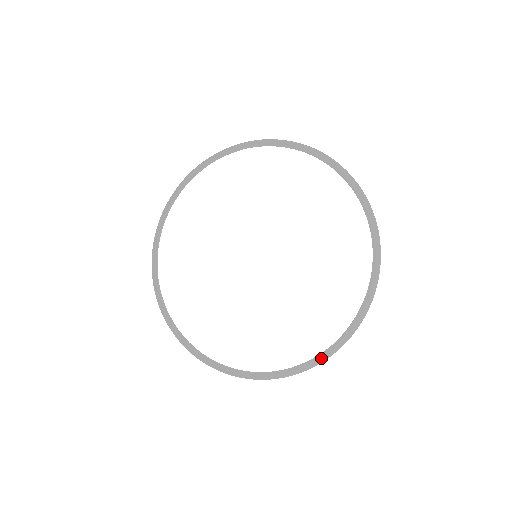
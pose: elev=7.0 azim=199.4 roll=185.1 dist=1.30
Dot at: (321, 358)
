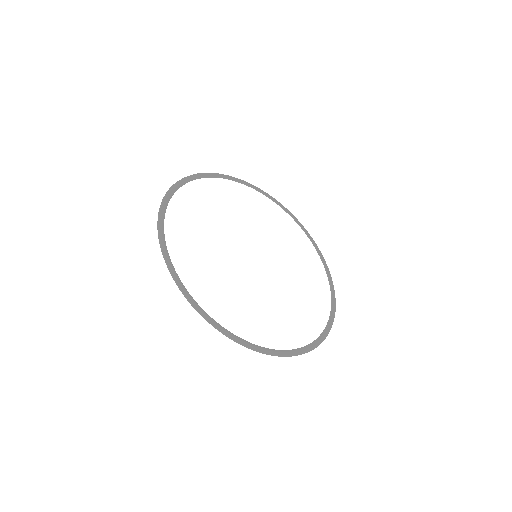
Dot at: (330, 324)
